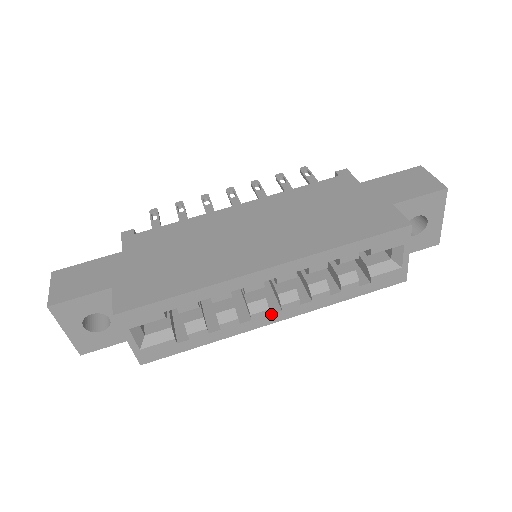
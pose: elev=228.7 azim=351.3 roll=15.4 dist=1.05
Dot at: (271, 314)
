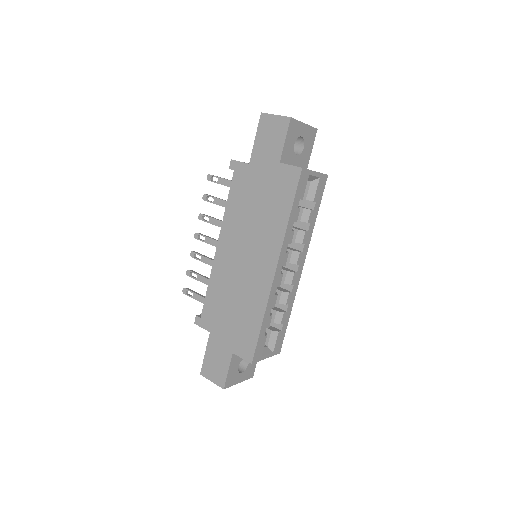
Dot at: (297, 272)
